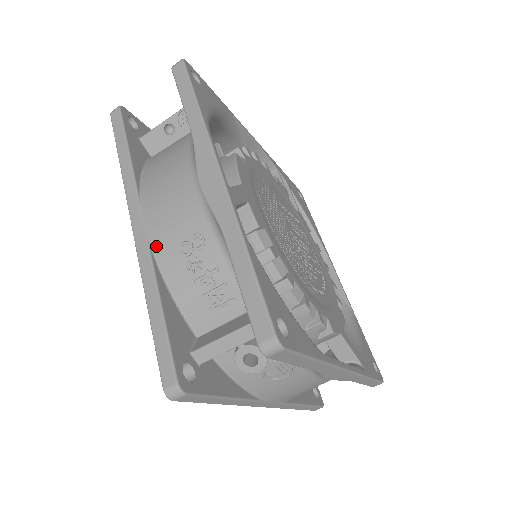
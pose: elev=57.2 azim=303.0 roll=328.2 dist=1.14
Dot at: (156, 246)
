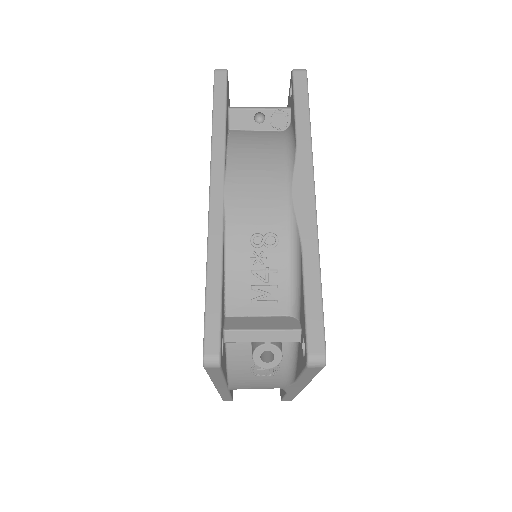
Dot at: (230, 223)
